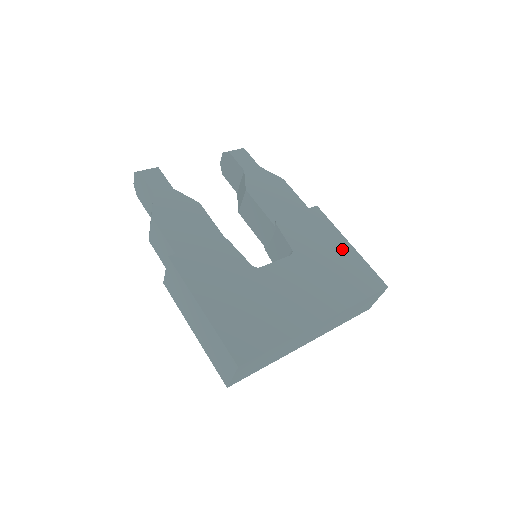
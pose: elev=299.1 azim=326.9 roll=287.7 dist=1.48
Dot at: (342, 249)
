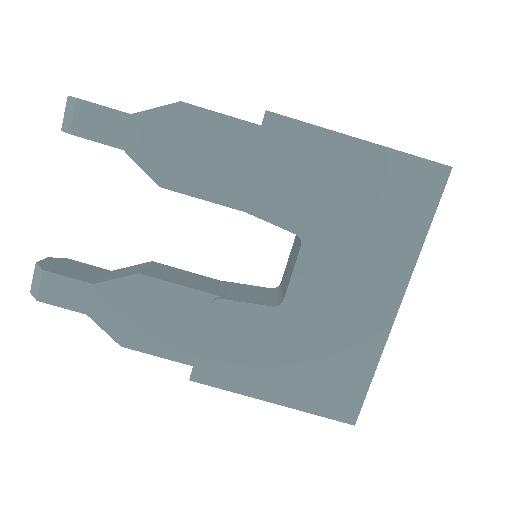
Dot at: (354, 163)
